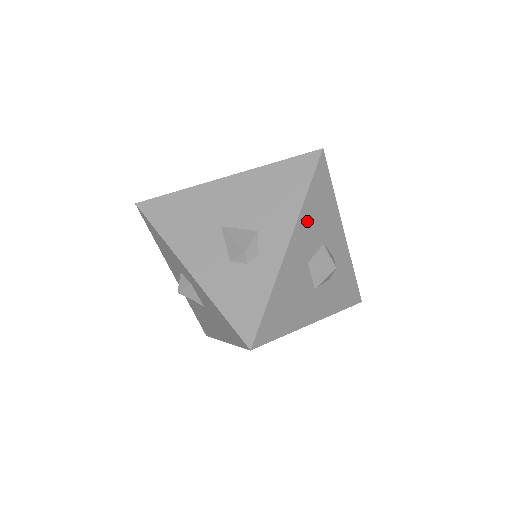
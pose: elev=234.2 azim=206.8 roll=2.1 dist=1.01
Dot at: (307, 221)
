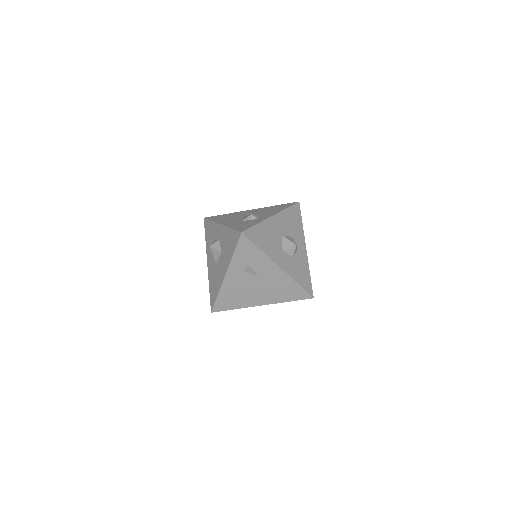
Dot at: (285, 218)
